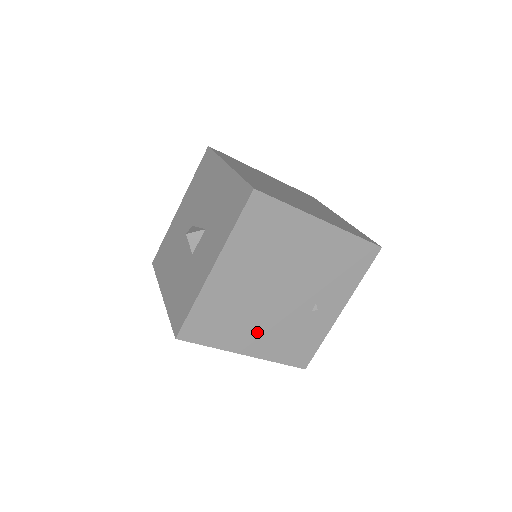
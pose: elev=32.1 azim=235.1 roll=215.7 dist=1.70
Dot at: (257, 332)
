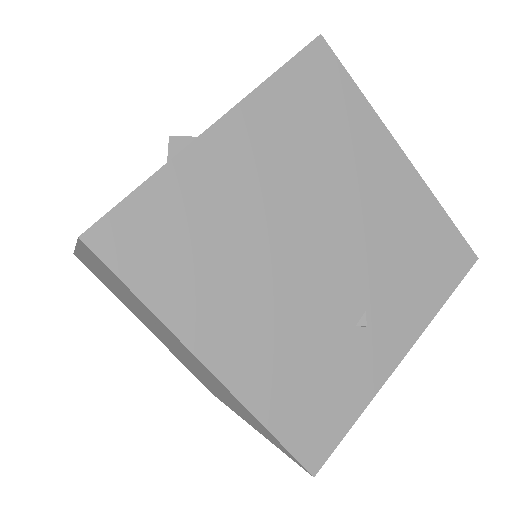
Dot at: (247, 319)
